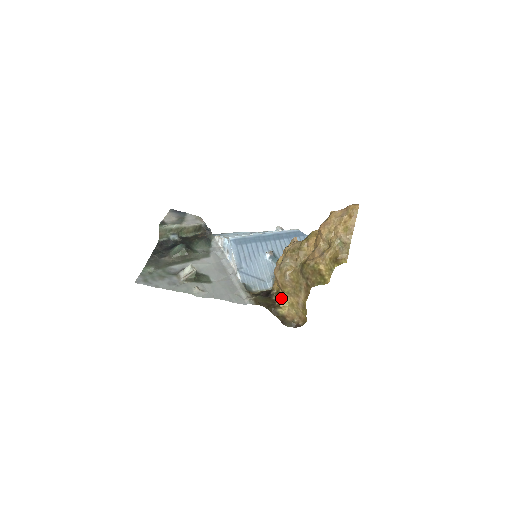
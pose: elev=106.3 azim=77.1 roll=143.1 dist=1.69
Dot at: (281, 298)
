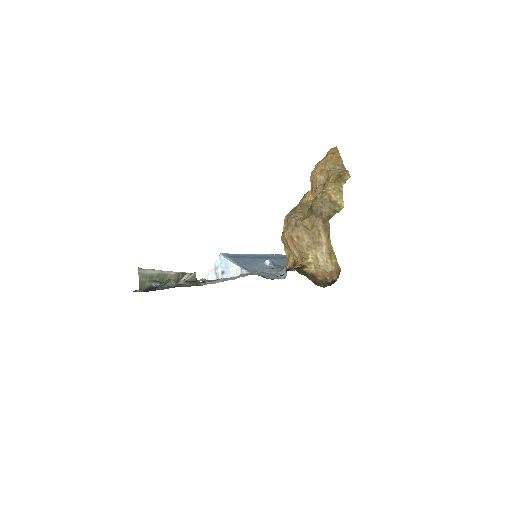
Dot at: (302, 261)
